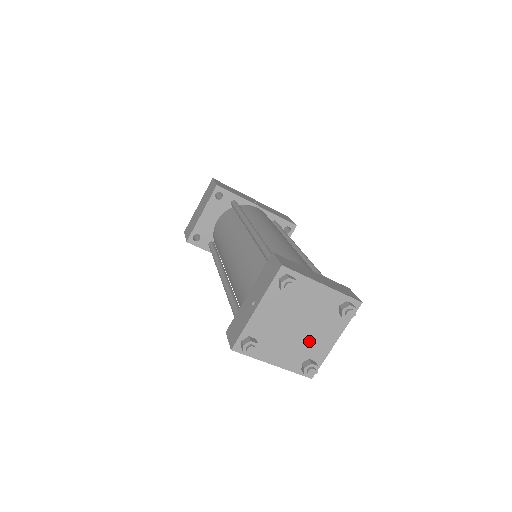
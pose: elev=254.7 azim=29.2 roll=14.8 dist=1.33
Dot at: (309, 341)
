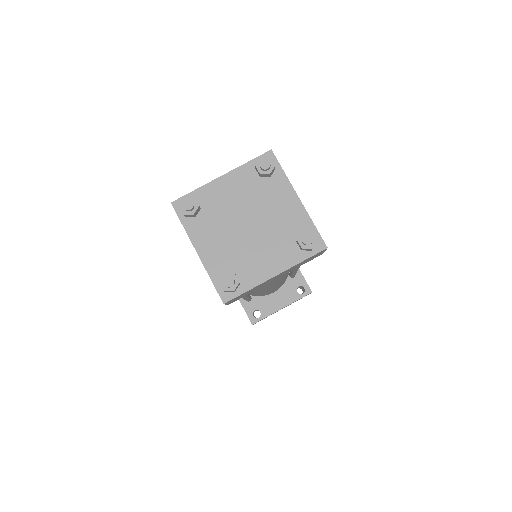
Dot at: (249, 252)
